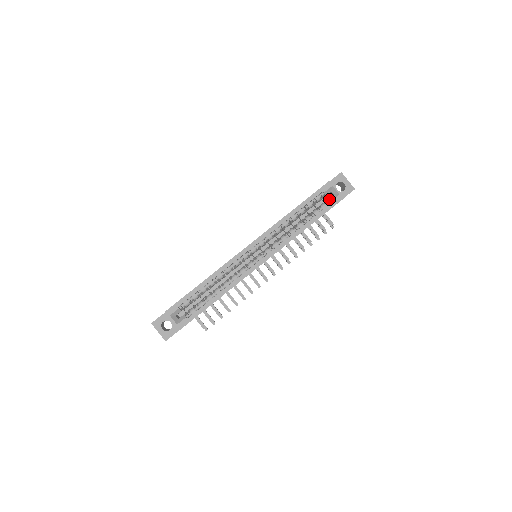
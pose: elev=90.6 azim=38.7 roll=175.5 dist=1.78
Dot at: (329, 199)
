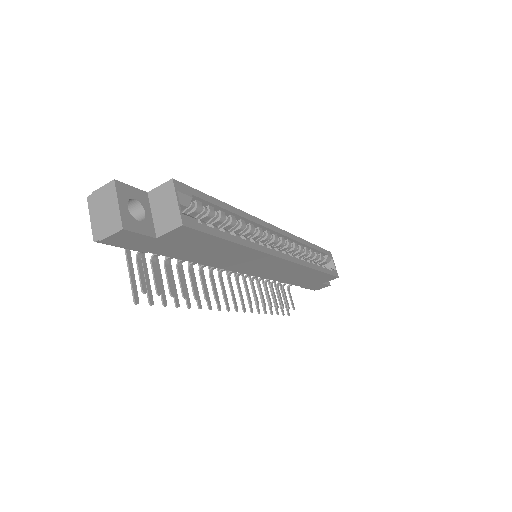
Dot at: (328, 267)
